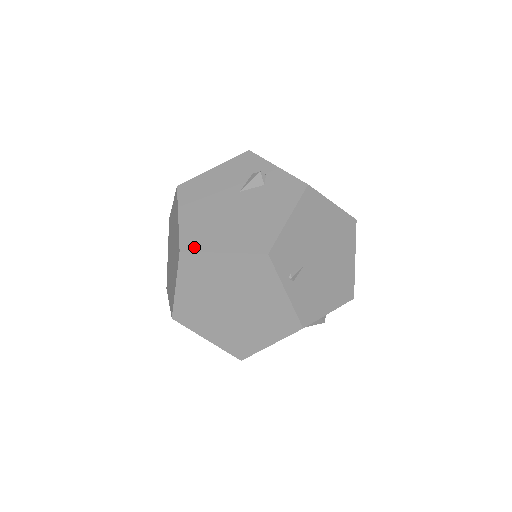
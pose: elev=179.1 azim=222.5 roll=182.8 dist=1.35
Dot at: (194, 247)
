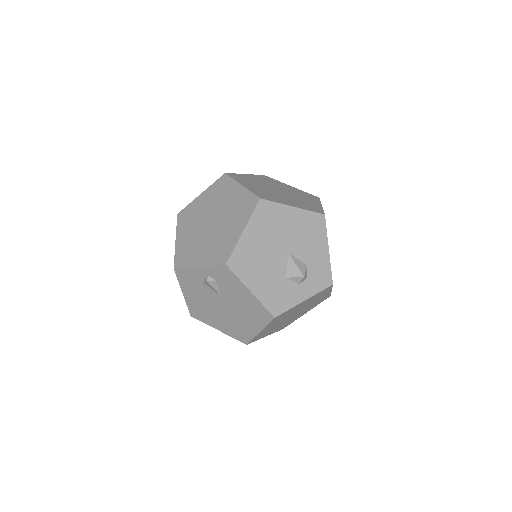
Dot at: occluded
